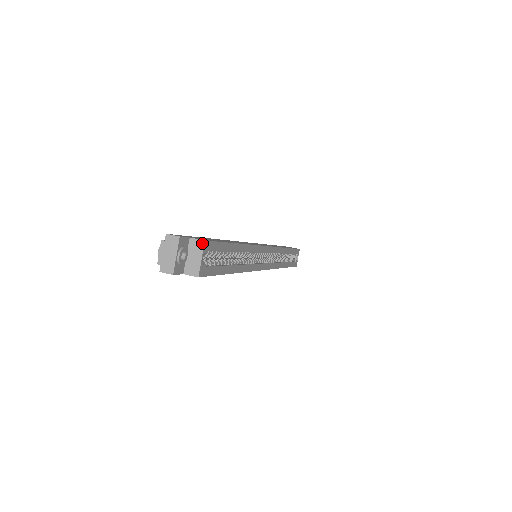
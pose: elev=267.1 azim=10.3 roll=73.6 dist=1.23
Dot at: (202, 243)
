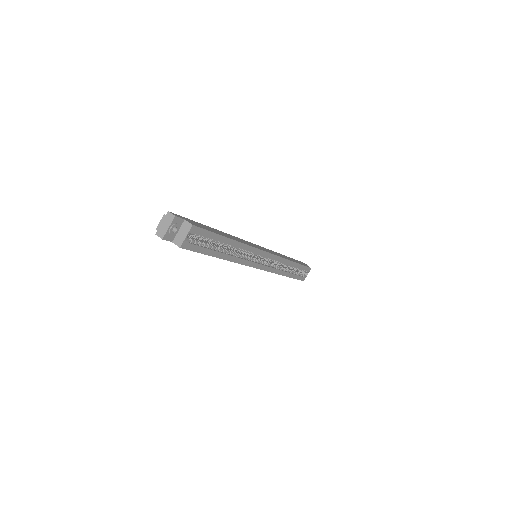
Dot at: (190, 226)
